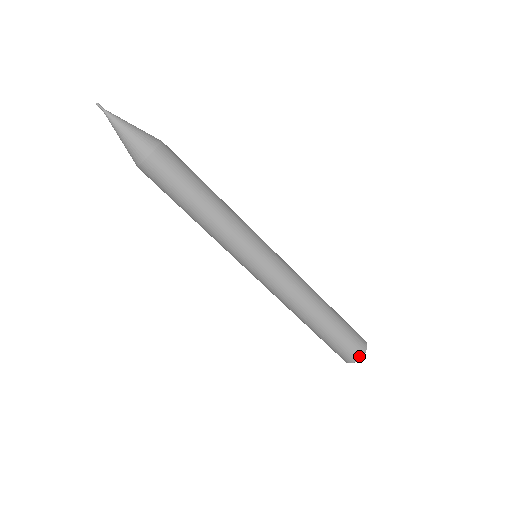
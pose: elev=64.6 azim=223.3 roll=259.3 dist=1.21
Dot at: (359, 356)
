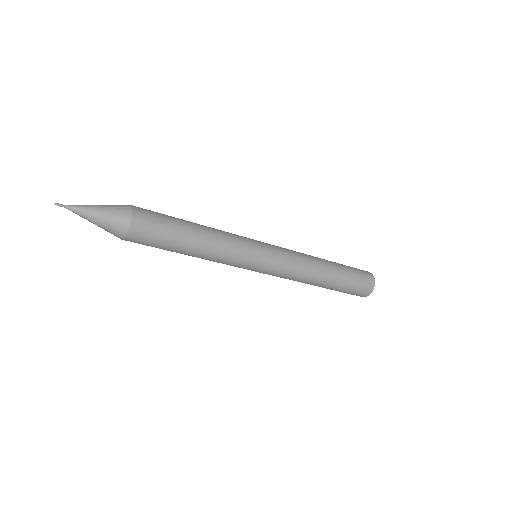
Dot at: occluded
